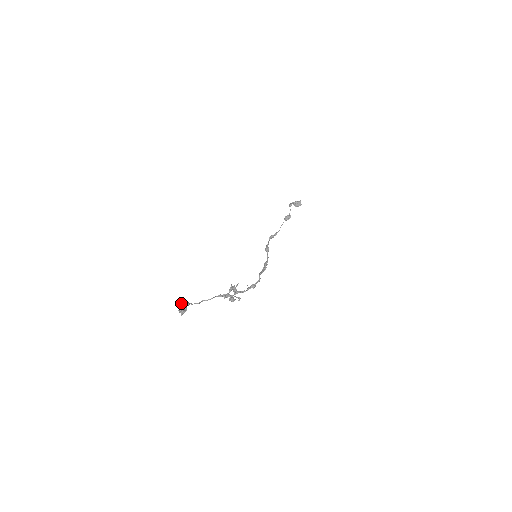
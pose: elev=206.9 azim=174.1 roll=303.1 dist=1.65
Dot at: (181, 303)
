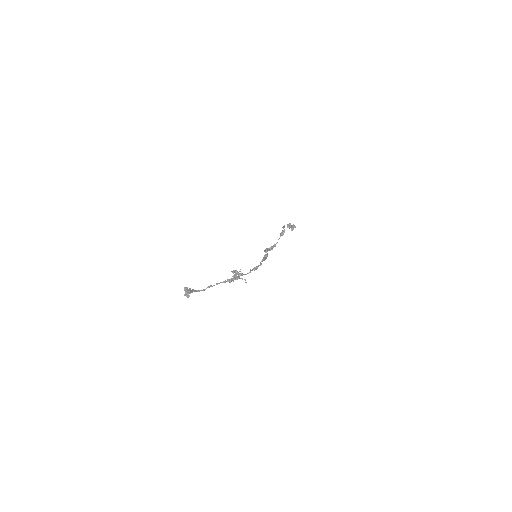
Dot at: occluded
